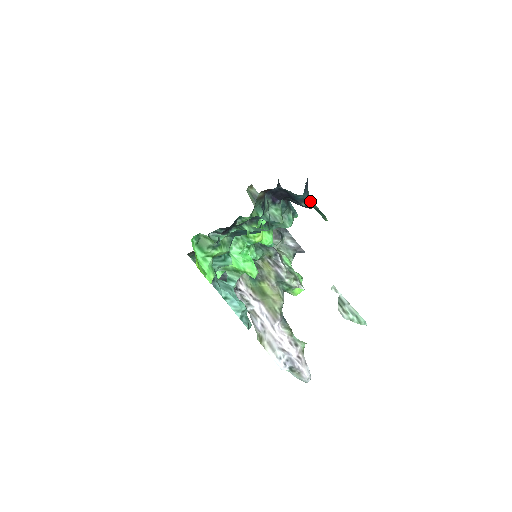
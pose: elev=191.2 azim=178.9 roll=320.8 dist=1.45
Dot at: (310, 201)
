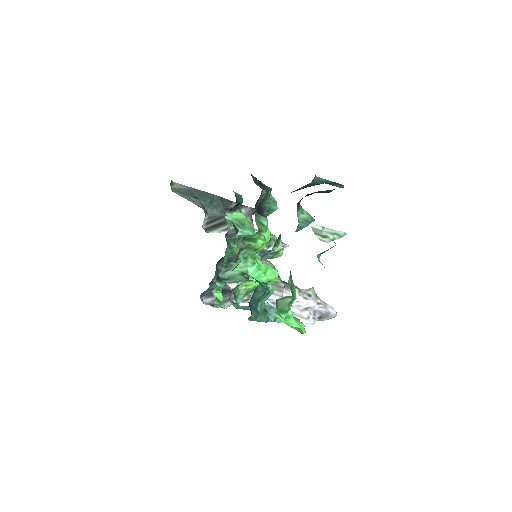
Dot at: (320, 179)
